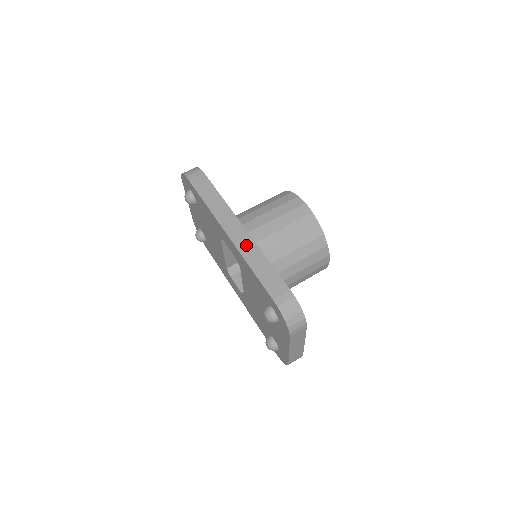
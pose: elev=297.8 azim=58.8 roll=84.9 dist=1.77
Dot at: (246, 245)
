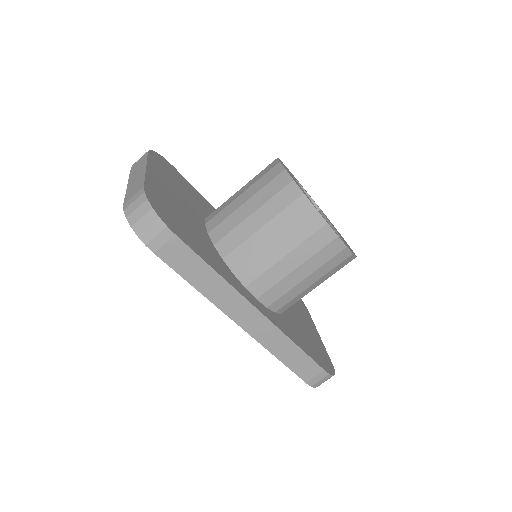
Dot at: (268, 335)
